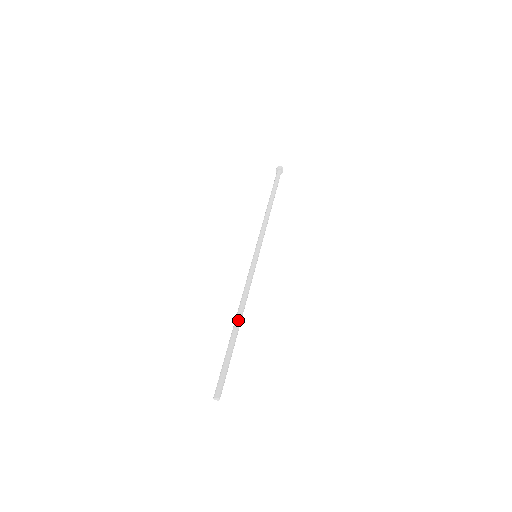
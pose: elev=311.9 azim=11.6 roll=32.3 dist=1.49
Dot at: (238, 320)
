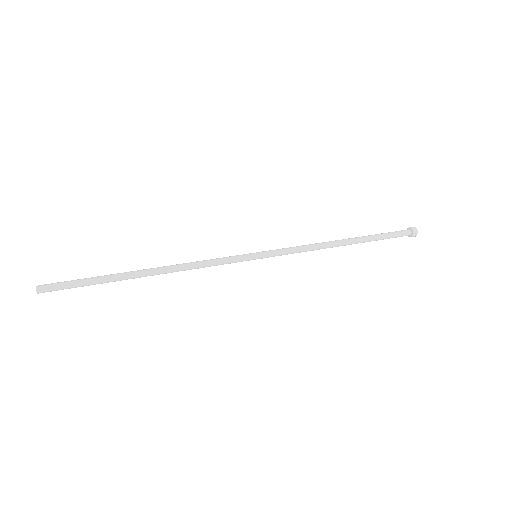
Dot at: (150, 272)
